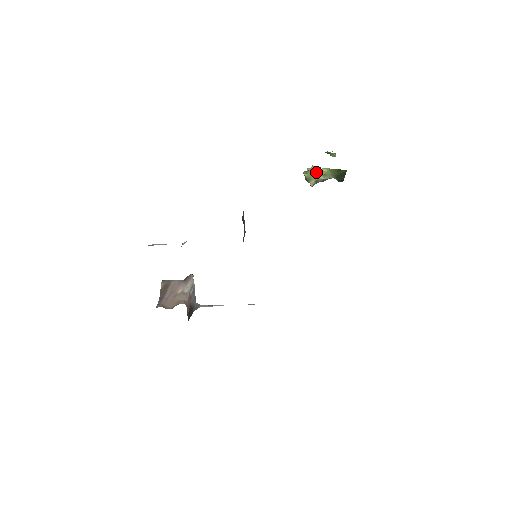
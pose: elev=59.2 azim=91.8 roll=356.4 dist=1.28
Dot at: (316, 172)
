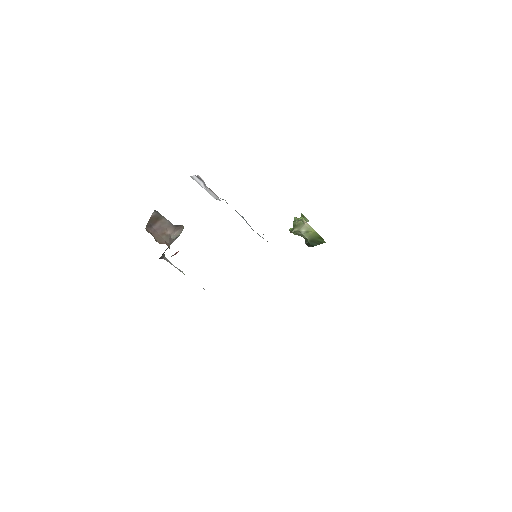
Dot at: (305, 225)
